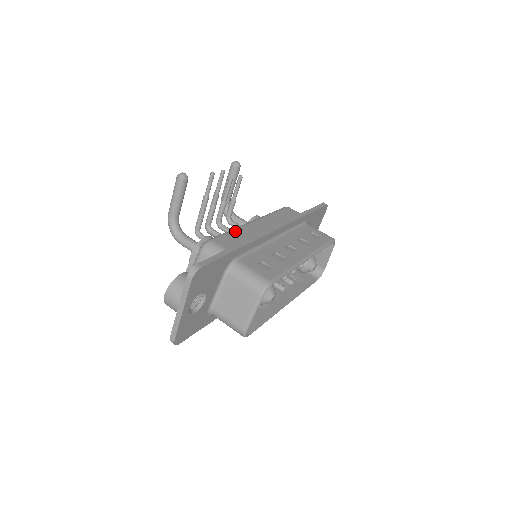
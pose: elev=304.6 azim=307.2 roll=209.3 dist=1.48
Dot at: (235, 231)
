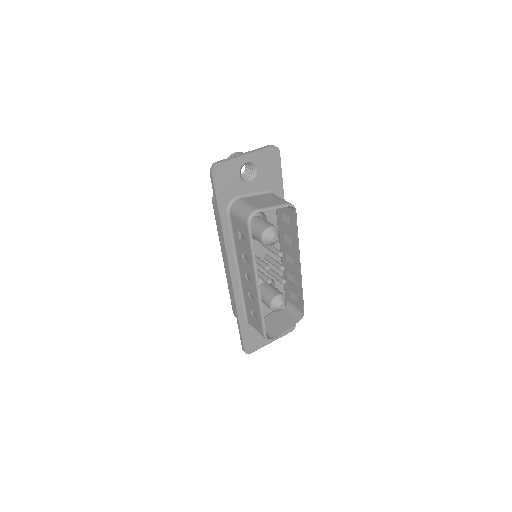
Dot at: occluded
